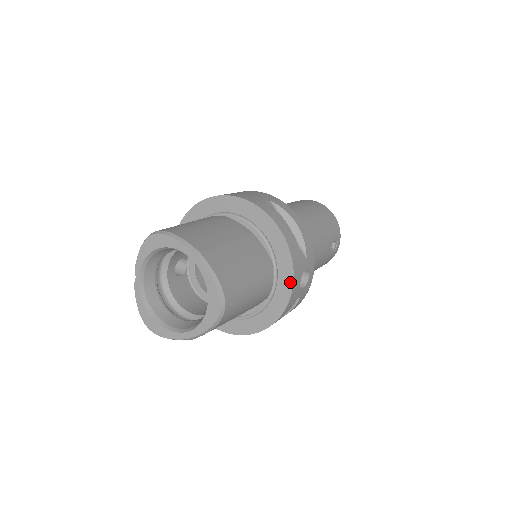
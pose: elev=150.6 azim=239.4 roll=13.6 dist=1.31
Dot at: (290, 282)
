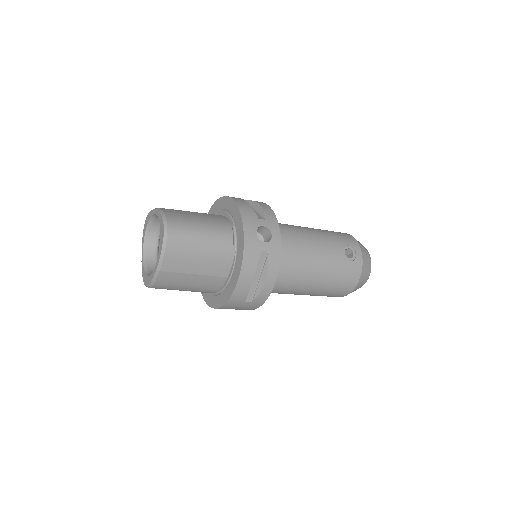
Dot at: (242, 229)
